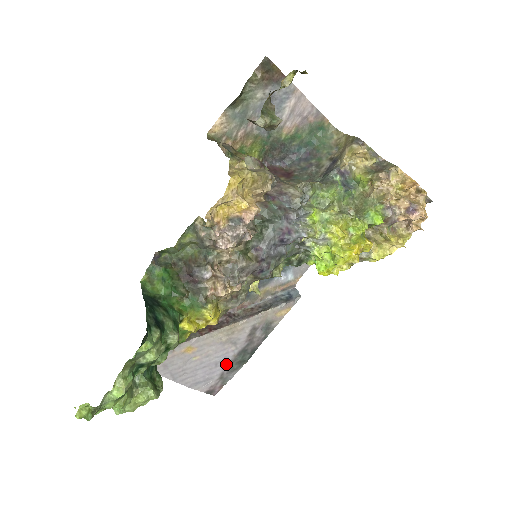
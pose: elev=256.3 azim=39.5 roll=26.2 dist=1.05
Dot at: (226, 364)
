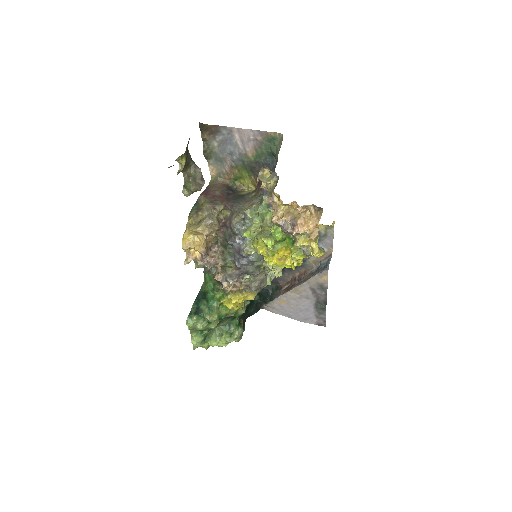
Dot at: (313, 310)
